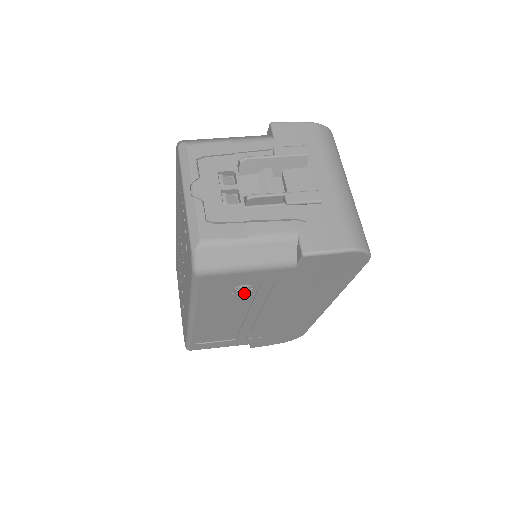
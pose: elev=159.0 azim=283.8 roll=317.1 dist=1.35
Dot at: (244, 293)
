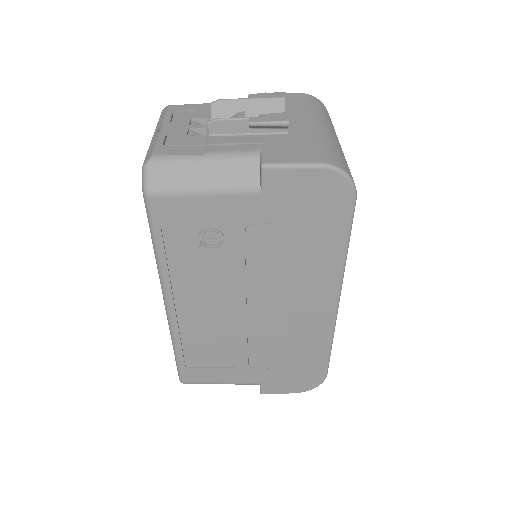
Dot at: (214, 247)
